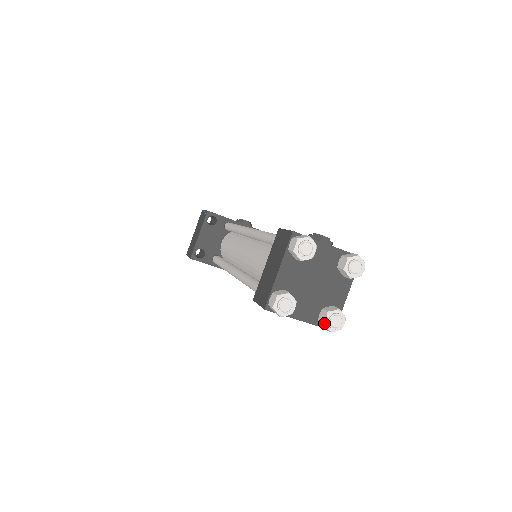
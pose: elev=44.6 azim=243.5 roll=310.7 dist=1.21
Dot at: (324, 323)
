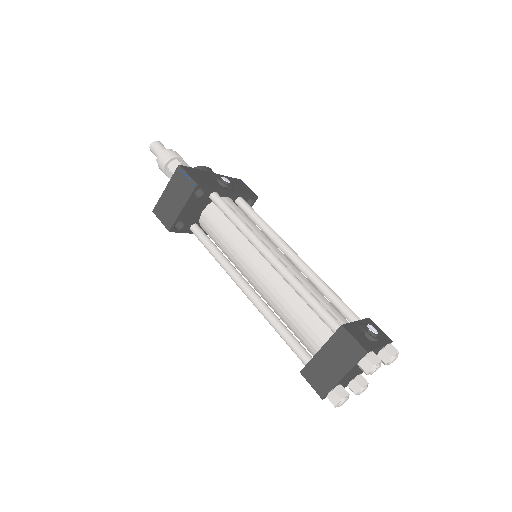
Dot at: (356, 394)
